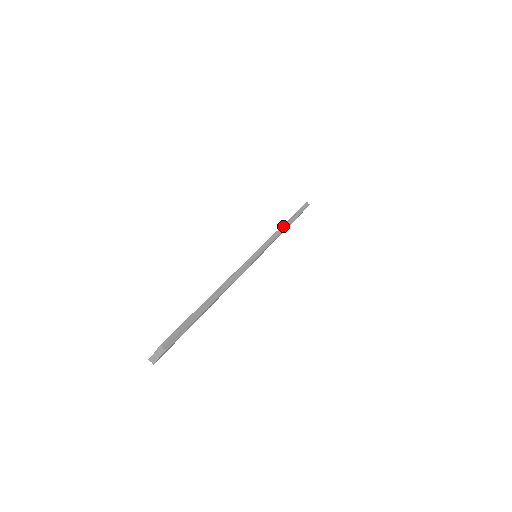
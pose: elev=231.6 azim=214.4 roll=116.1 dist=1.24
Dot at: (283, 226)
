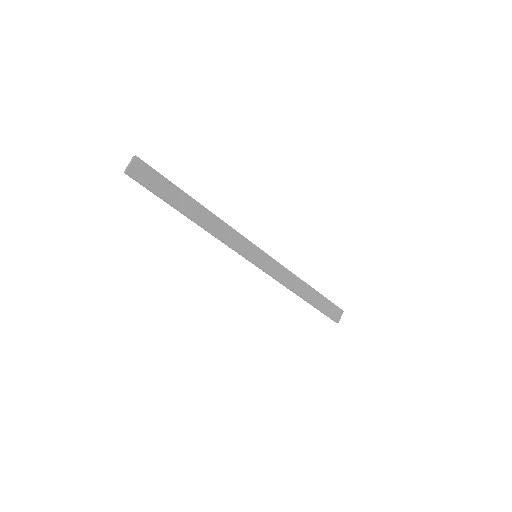
Dot at: (296, 277)
